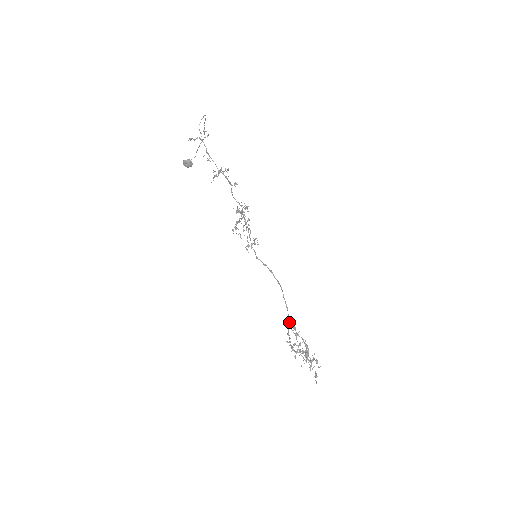
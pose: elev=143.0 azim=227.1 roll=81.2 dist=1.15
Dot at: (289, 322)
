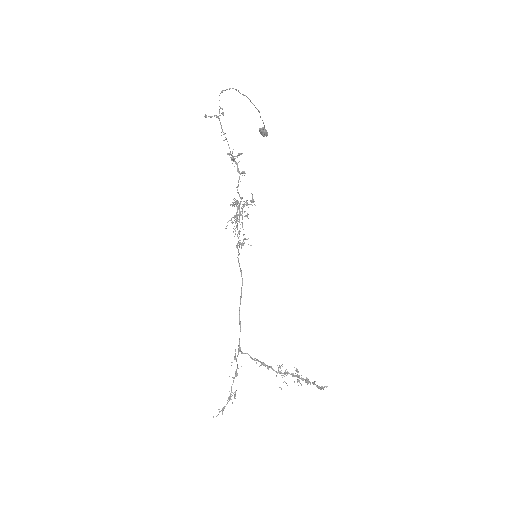
Dot at: (239, 341)
